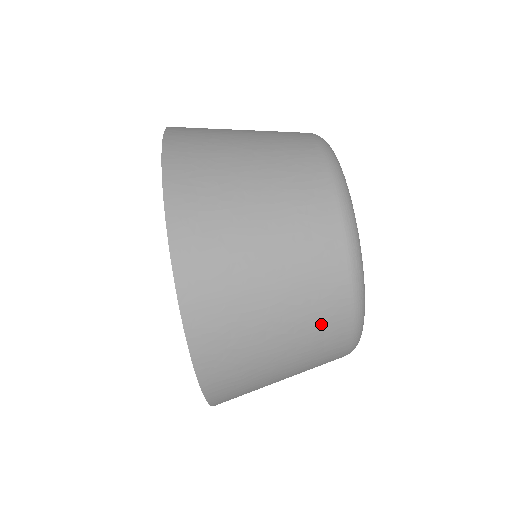
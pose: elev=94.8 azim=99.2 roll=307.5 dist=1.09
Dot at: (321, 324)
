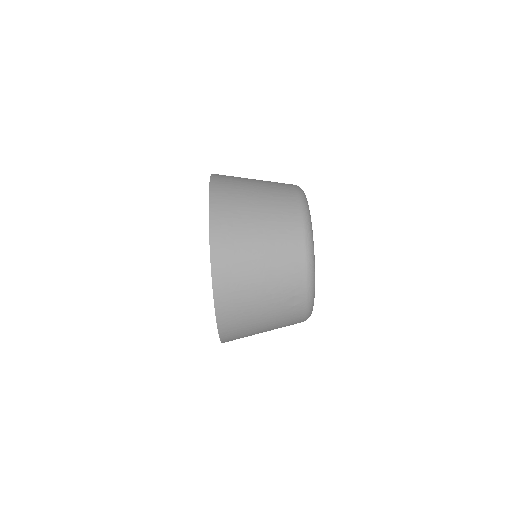
Dot at: (285, 235)
